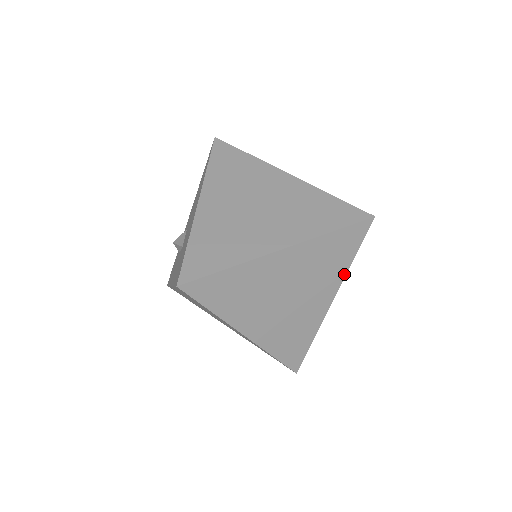
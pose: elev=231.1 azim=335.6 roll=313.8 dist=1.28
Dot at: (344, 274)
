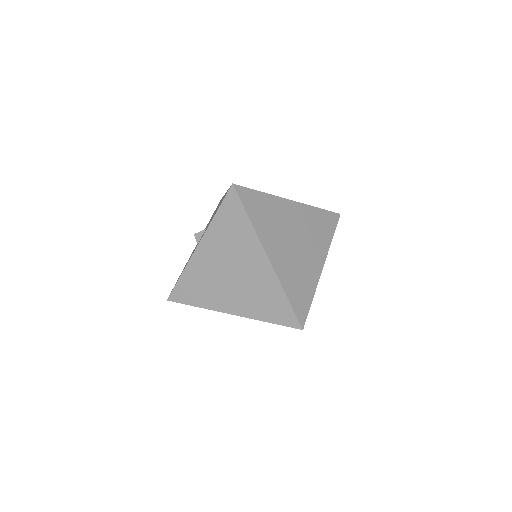
Dot at: (328, 247)
